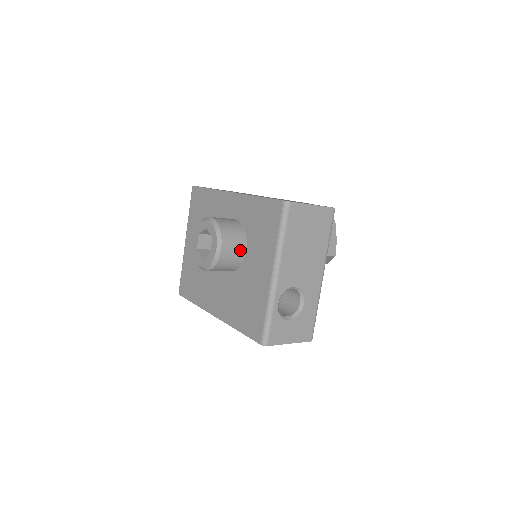
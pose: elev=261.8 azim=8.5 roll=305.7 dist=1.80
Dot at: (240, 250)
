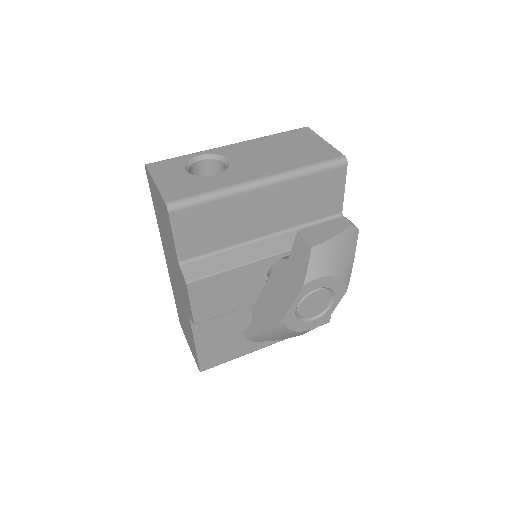
Dot at: occluded
